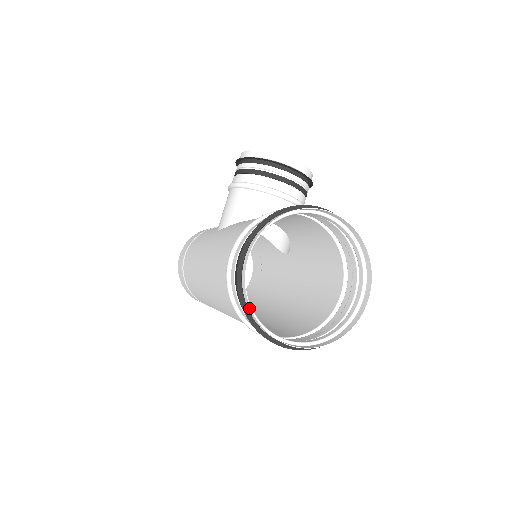
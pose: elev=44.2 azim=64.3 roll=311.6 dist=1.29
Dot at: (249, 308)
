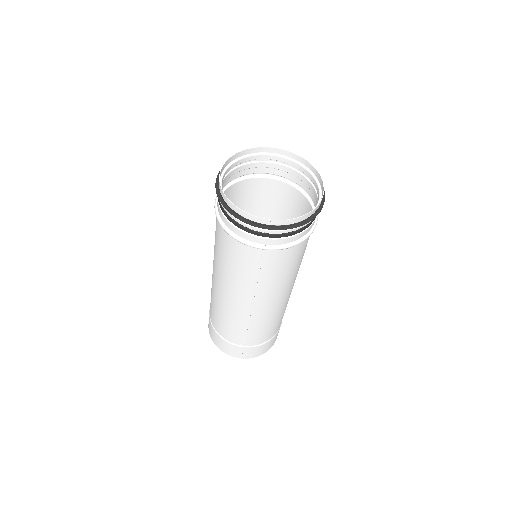
Dot at: (229, 203)
